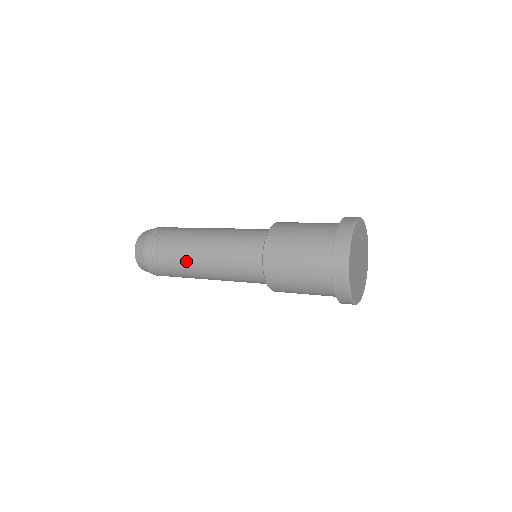
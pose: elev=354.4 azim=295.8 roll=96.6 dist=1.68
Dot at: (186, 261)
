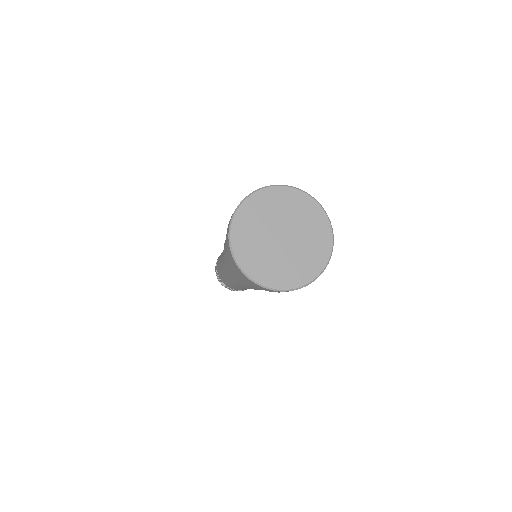
Dot at: (221, 270)
